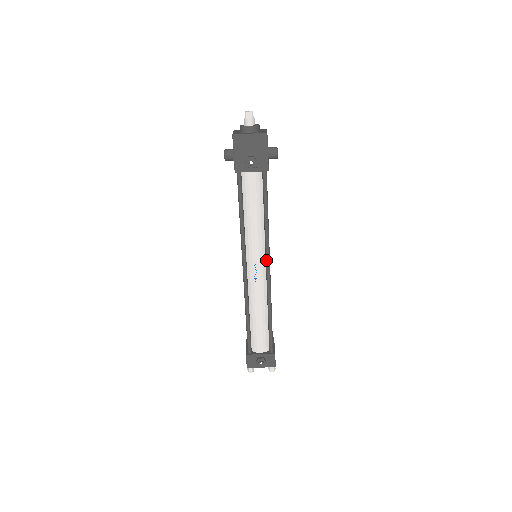
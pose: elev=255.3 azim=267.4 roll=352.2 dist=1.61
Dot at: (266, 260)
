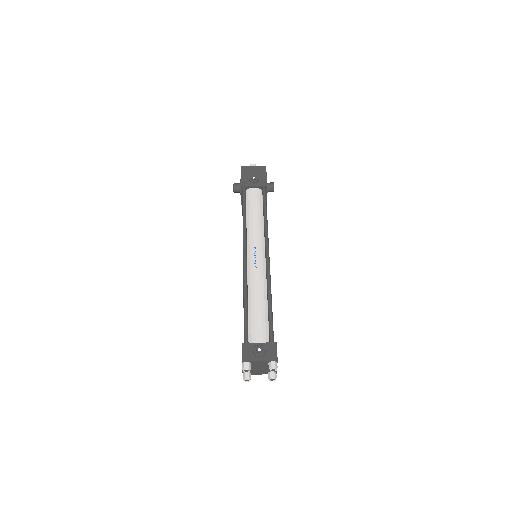
Dot at: (265, 248)
